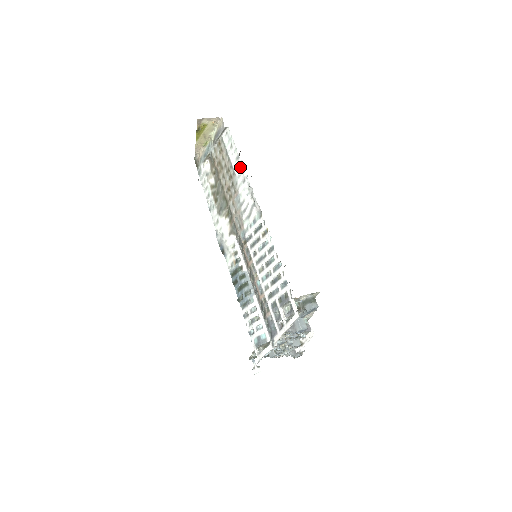
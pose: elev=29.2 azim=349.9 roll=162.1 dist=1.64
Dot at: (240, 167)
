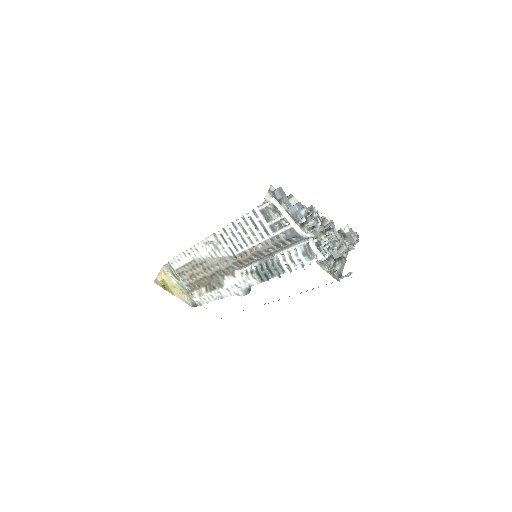
Dot at: (189, 253)
